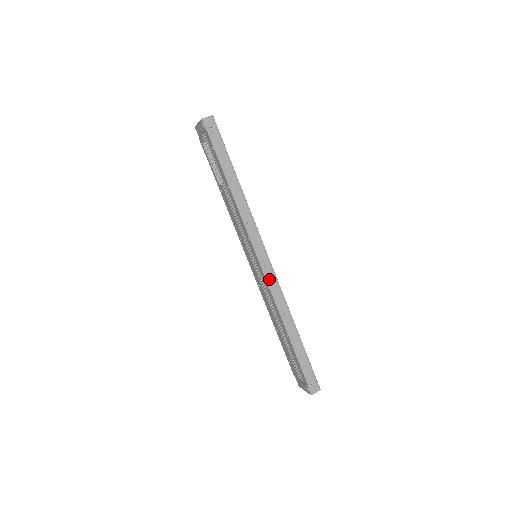
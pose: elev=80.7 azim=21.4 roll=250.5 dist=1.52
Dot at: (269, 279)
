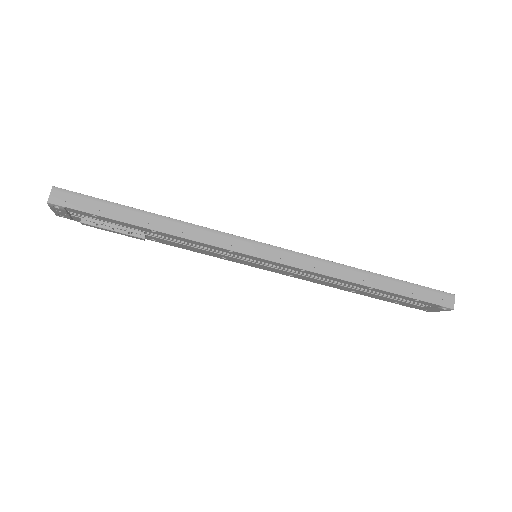
Dot at: (293, 262)
